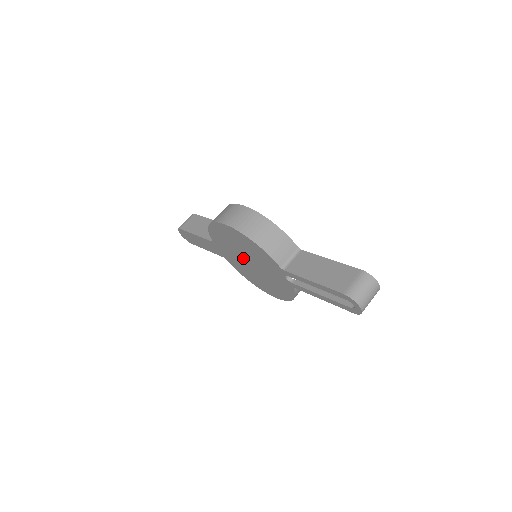
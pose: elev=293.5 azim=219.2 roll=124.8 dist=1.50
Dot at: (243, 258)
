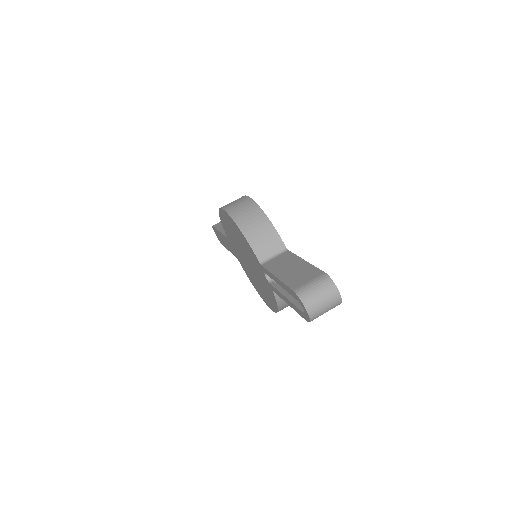
Dot at: (243, 255)
